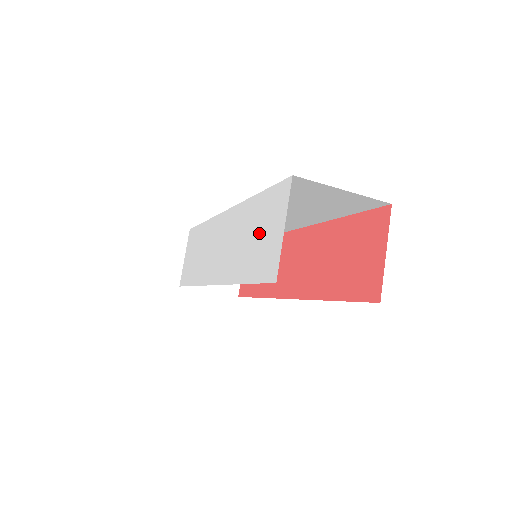
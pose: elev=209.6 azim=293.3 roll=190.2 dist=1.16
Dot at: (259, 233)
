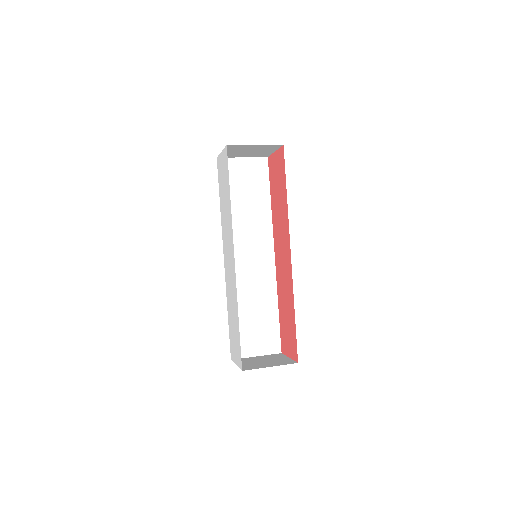
Dot at: (234, 334)
